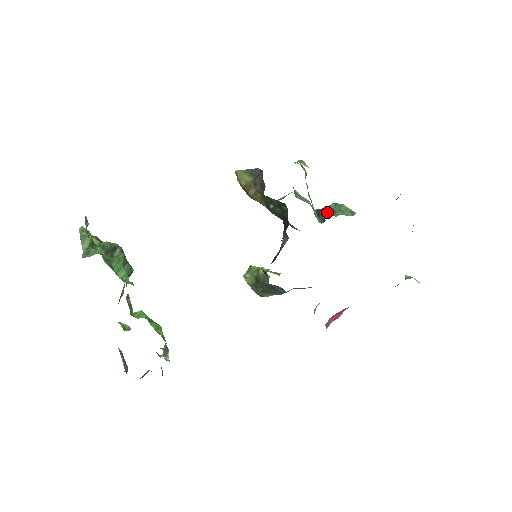
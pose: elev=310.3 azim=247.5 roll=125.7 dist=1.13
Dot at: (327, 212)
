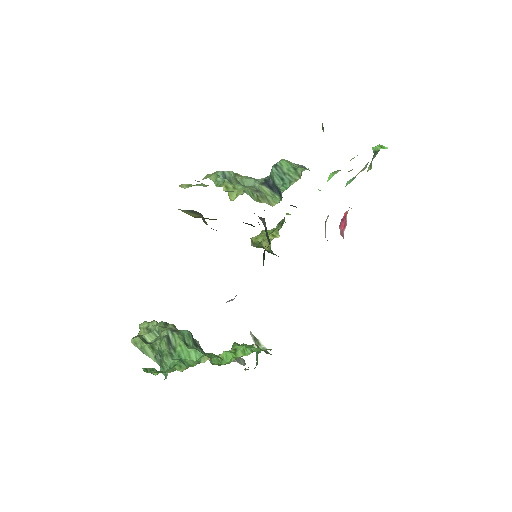
Dot at: (276, 184)
